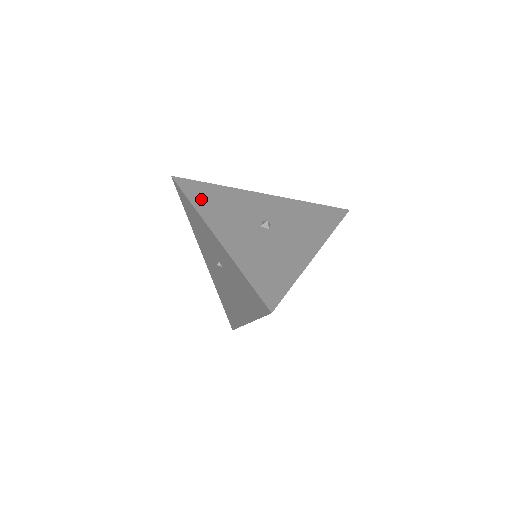
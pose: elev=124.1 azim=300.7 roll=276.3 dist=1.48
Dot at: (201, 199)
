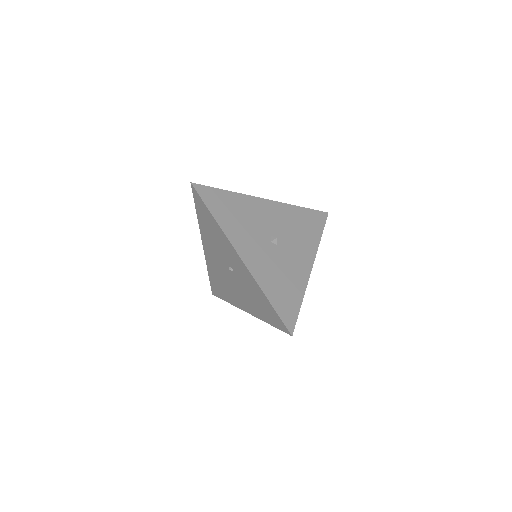
Dot at: (221, 213)
